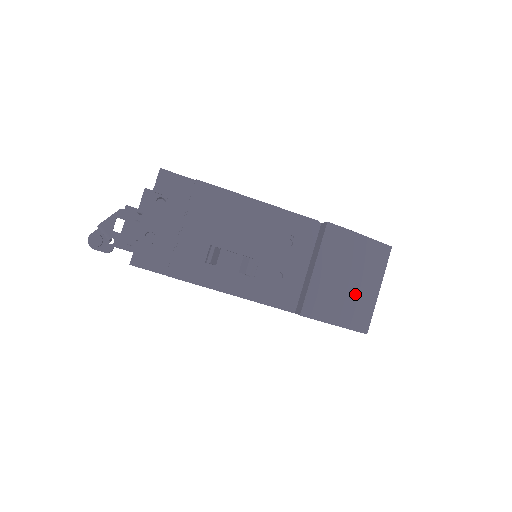
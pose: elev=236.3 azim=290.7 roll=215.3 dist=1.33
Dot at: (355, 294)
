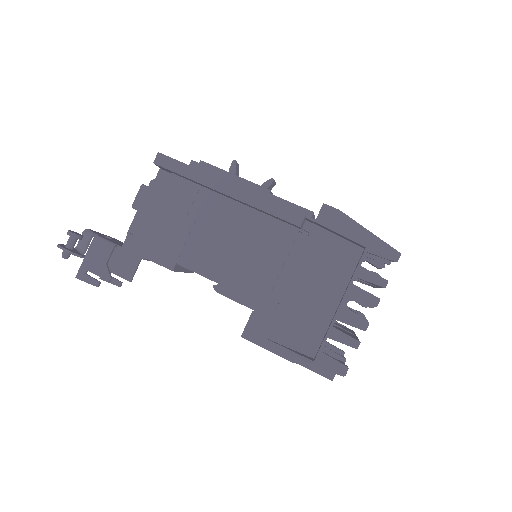
Dot at: occluded
